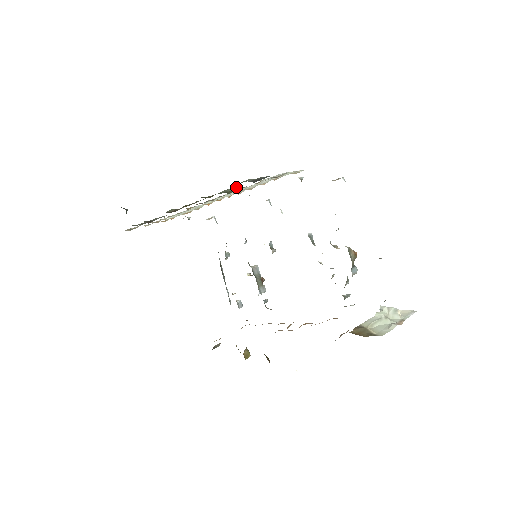
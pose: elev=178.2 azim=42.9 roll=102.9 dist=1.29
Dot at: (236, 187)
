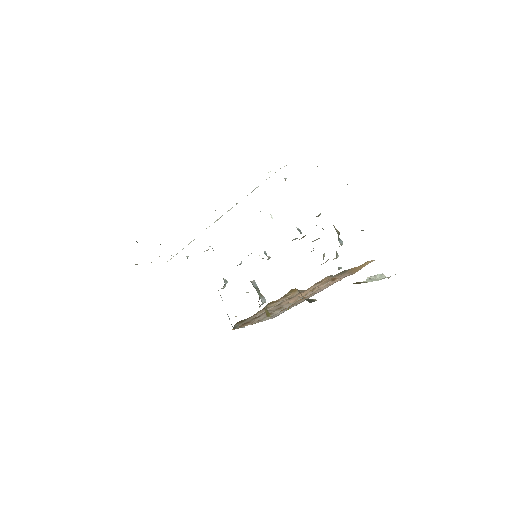
Dot at: occluded
